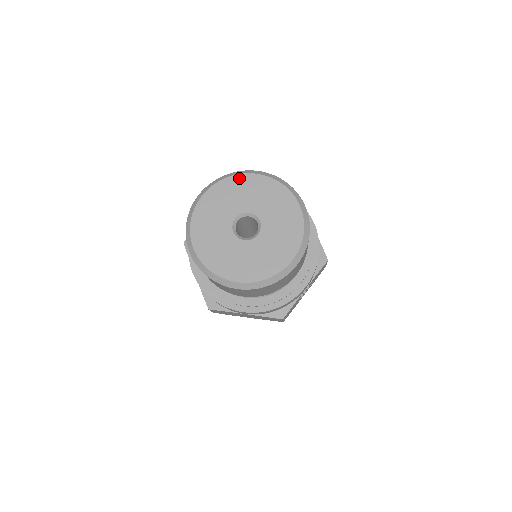
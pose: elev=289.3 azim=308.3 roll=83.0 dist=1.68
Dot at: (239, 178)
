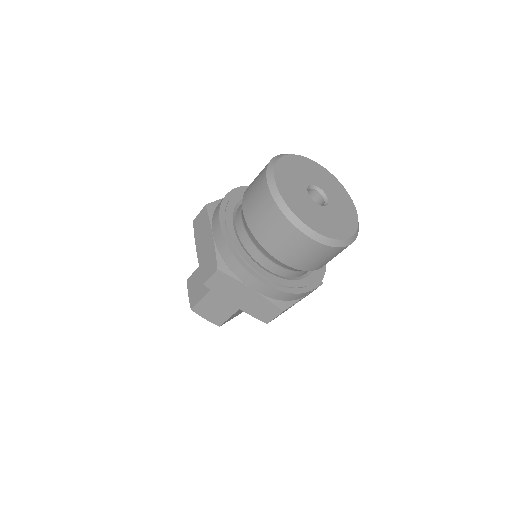
Dot at: (314, 163)
